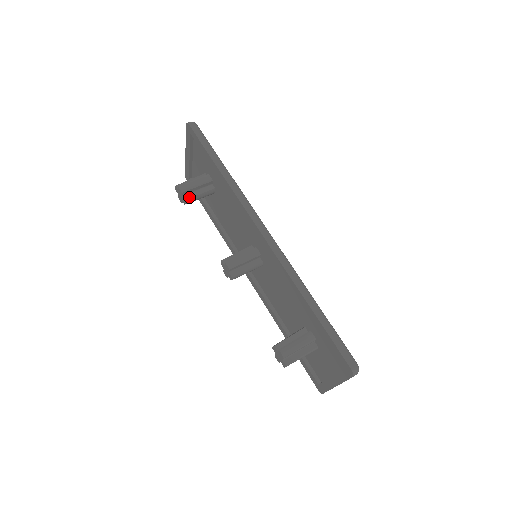
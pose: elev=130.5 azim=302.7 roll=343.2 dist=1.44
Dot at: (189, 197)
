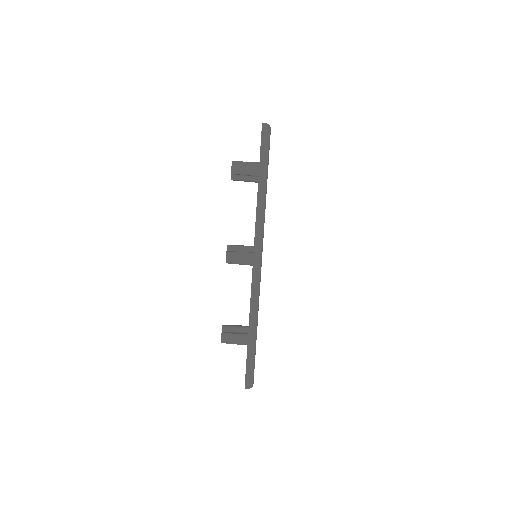
Dot at: (236, 178)
